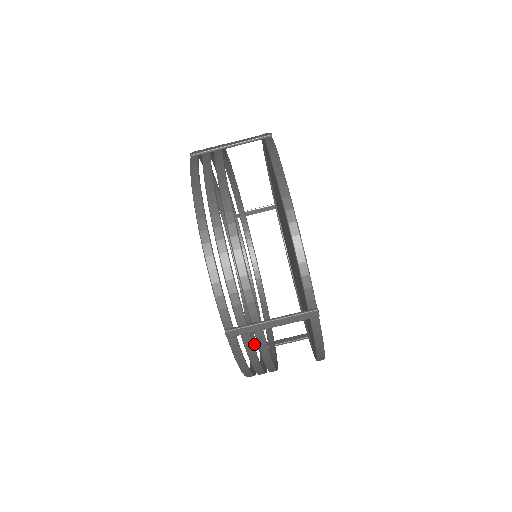
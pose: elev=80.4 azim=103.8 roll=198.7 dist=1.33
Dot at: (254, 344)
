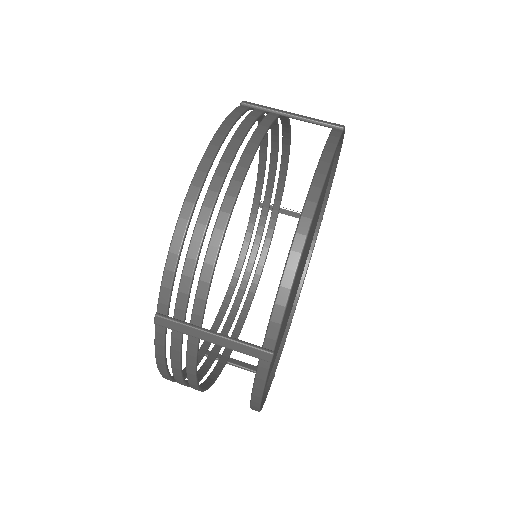
Dot at: (207, 348)
